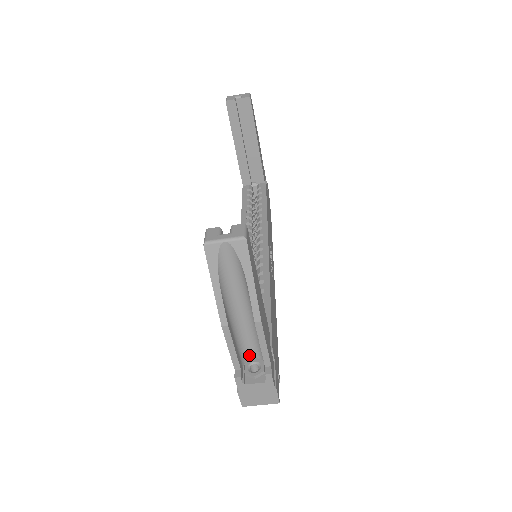
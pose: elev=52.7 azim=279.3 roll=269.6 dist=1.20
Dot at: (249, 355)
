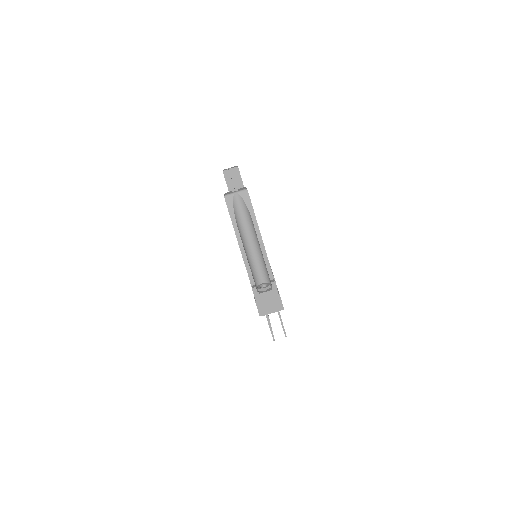
Dot at: (259, 281)
